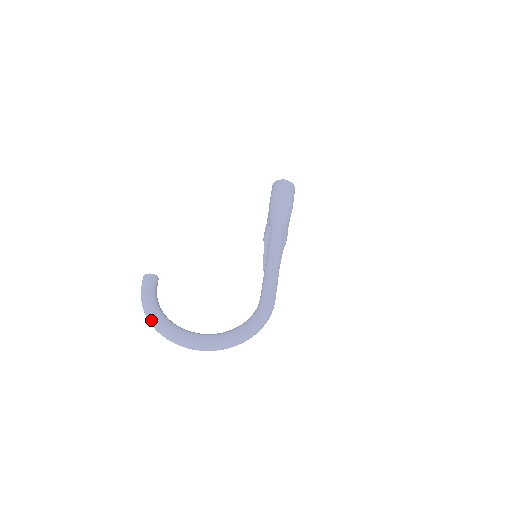
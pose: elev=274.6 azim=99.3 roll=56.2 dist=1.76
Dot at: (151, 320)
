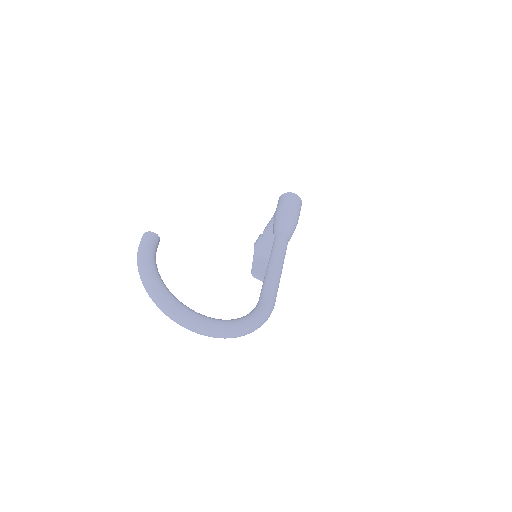
Dot at: (147, 281)
